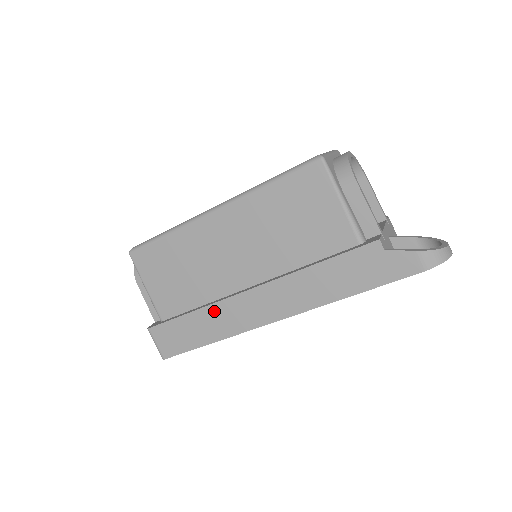
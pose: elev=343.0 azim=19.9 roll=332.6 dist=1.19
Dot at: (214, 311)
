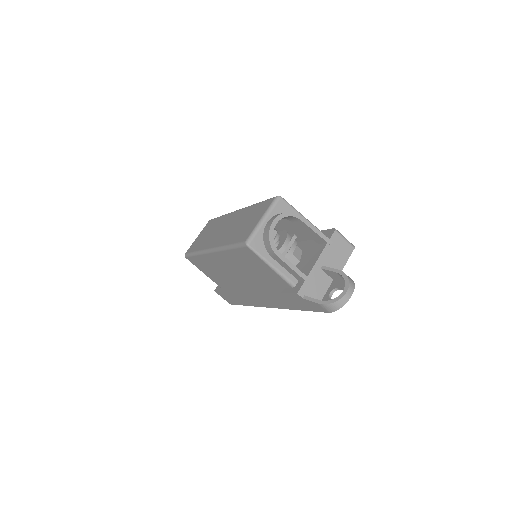
Dot at: (239, 295)
